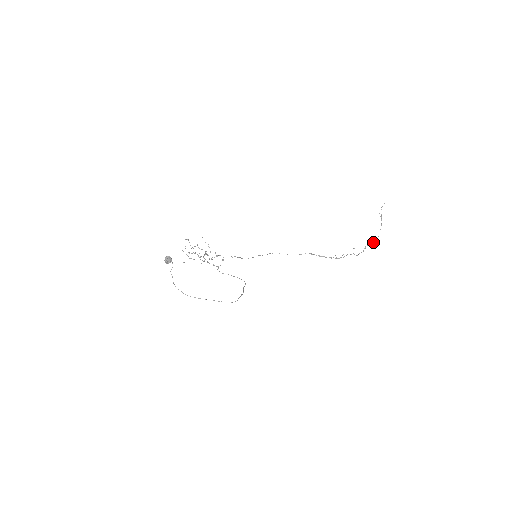
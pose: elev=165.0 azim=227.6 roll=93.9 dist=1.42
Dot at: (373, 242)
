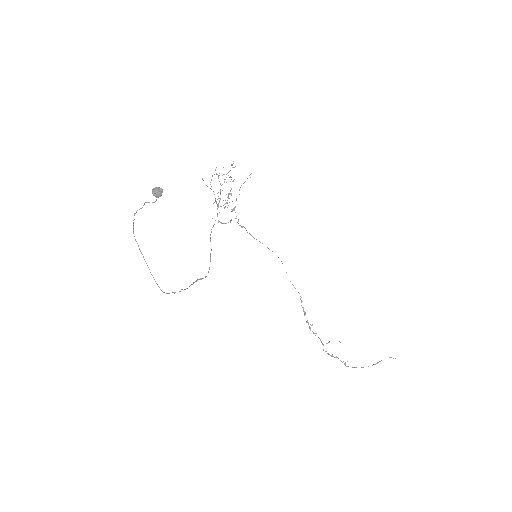
Dot at: (345, 364)
